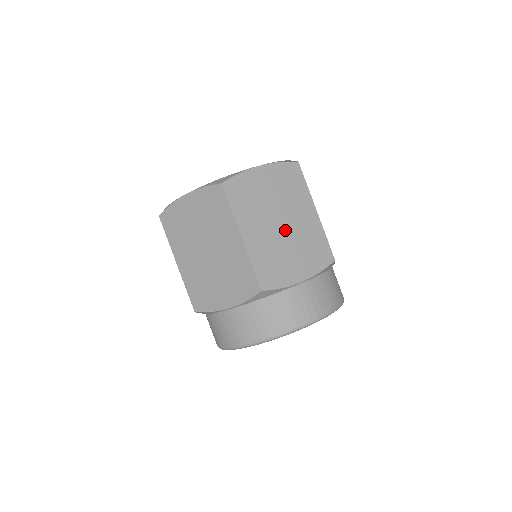
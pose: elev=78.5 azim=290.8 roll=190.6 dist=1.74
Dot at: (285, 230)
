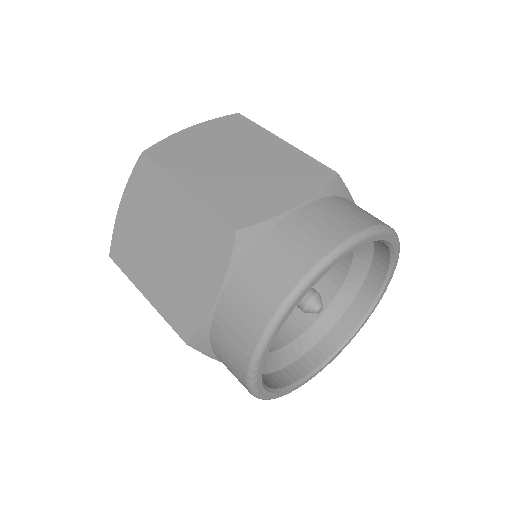
Dot at: (246, 166)
